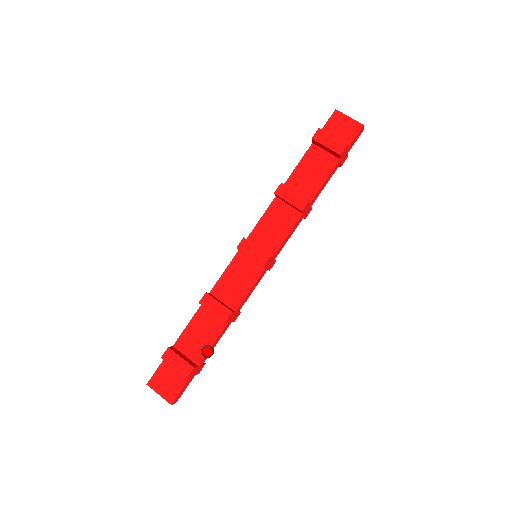
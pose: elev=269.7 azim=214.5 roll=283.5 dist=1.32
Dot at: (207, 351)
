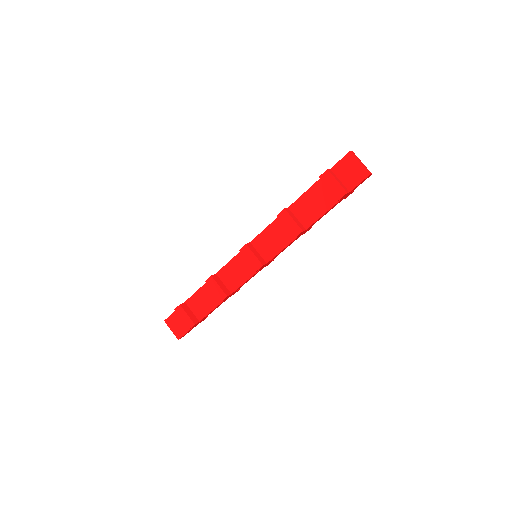
Dot at: (207, 314)
